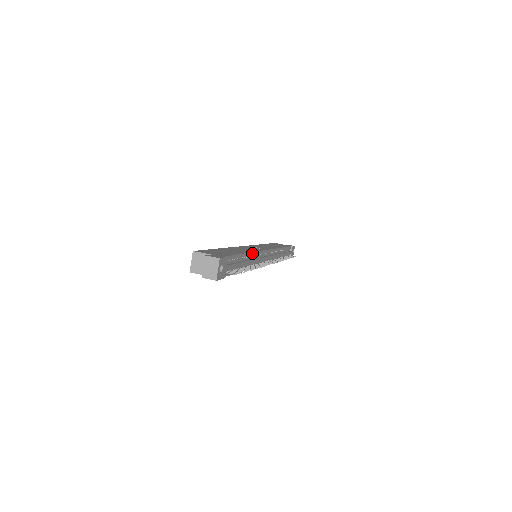
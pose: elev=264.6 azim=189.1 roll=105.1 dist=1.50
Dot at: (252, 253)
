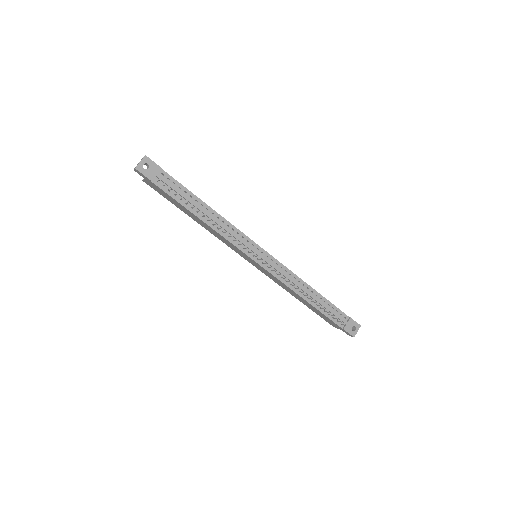
Dot at: (222, 217)
